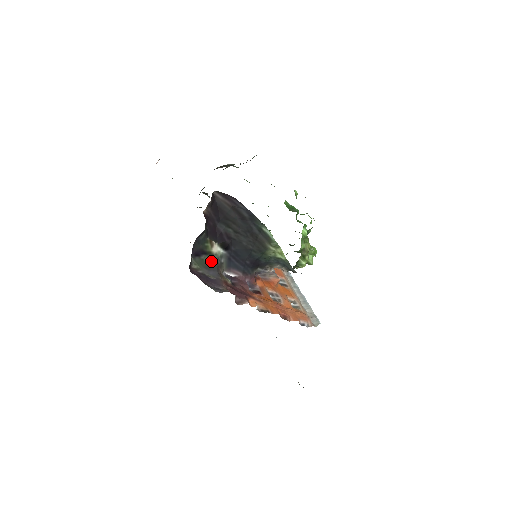
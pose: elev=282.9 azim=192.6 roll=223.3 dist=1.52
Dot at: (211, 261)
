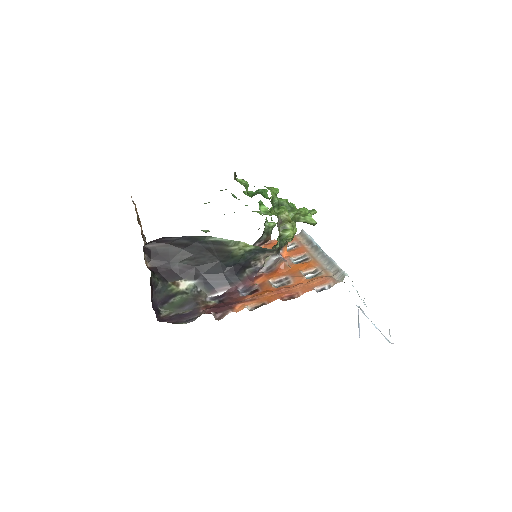
Dot at: (184, 298)
